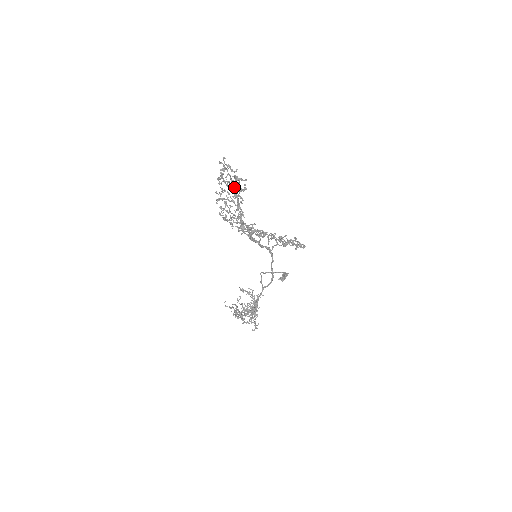
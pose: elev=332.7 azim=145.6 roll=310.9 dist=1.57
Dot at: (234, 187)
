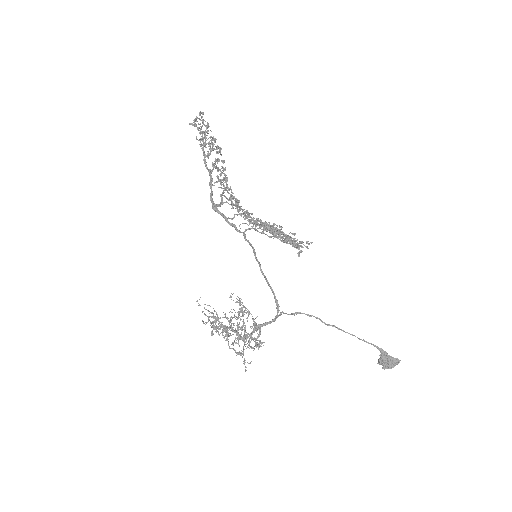
Dot at: occluded
